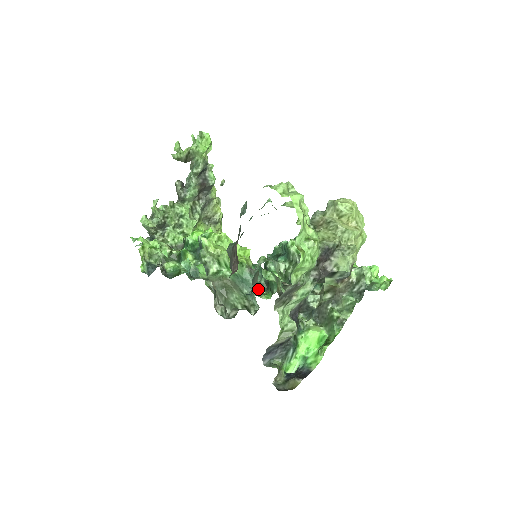
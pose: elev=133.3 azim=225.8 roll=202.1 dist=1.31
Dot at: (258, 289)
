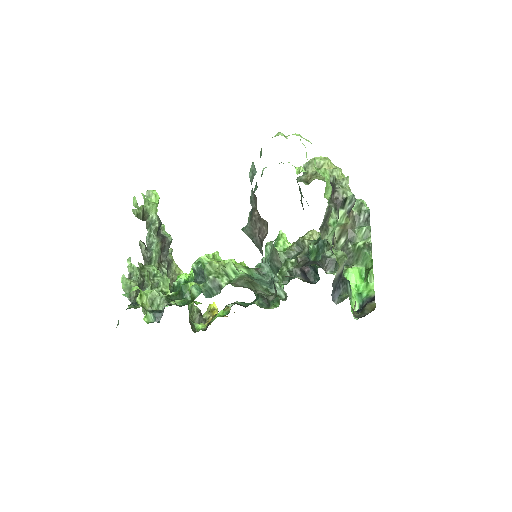
Dot at: (261, 307)
